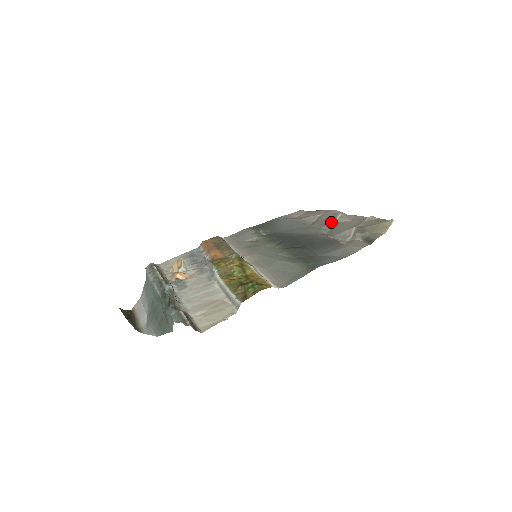
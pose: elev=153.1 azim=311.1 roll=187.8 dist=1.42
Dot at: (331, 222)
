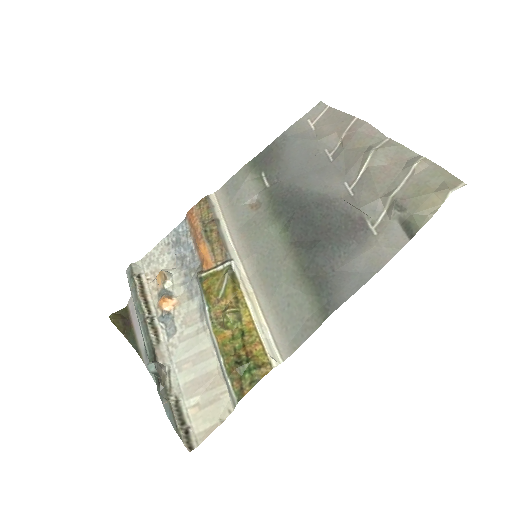
Dot at: (360, 164)
